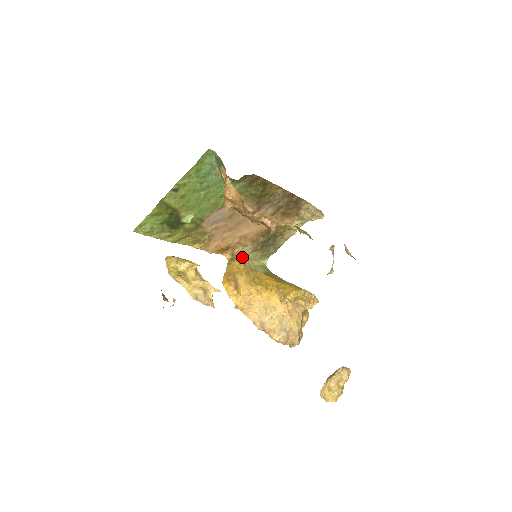
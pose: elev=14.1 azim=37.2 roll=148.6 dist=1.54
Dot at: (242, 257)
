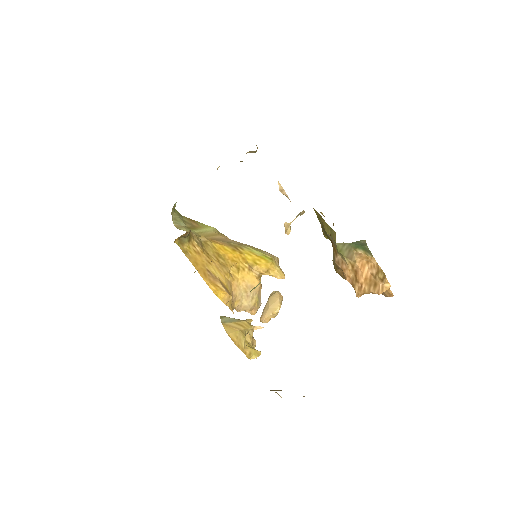
Dot at: (190, 233)
